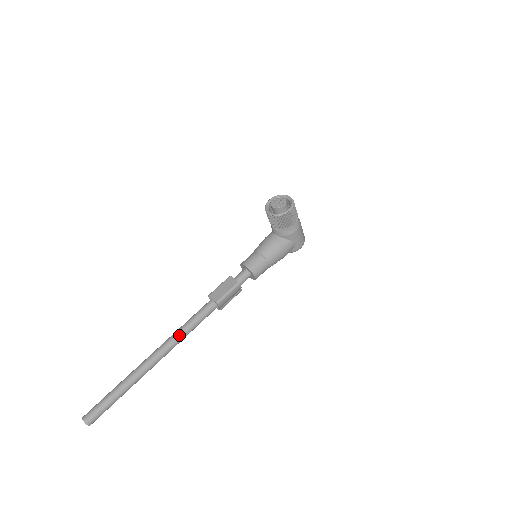
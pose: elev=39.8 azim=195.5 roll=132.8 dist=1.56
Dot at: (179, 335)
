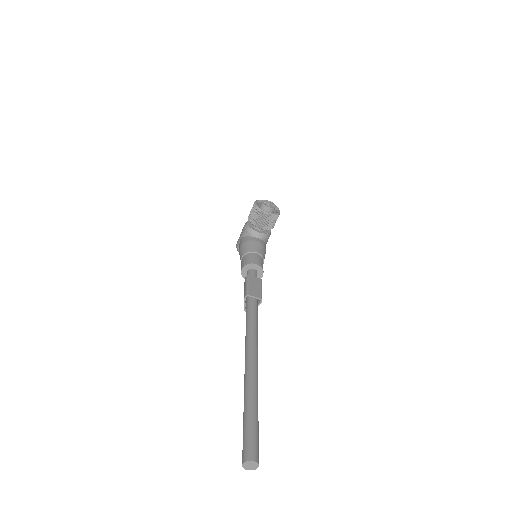
Dot at: (257, 336)
